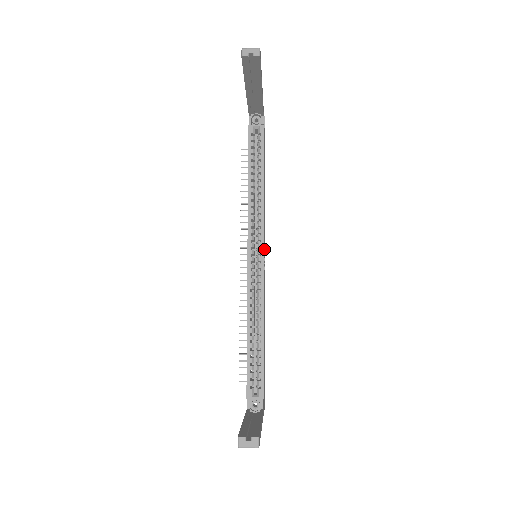
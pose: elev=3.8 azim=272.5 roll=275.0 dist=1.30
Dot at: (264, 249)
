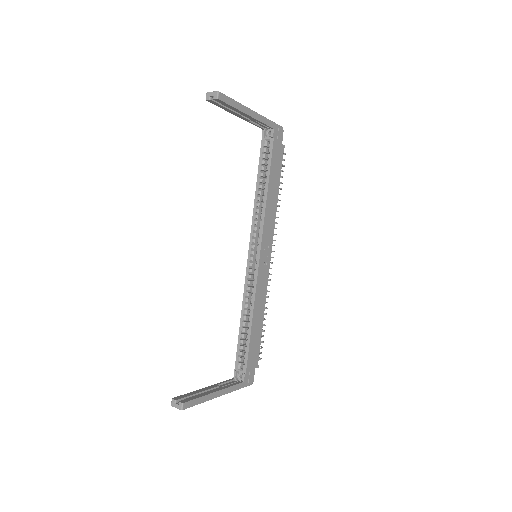
Dot at: (266, 250)
